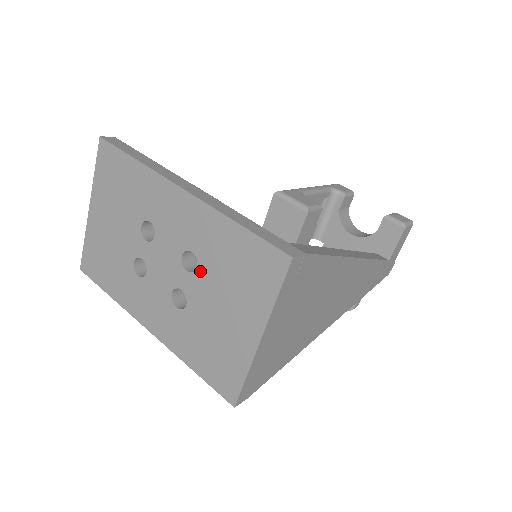
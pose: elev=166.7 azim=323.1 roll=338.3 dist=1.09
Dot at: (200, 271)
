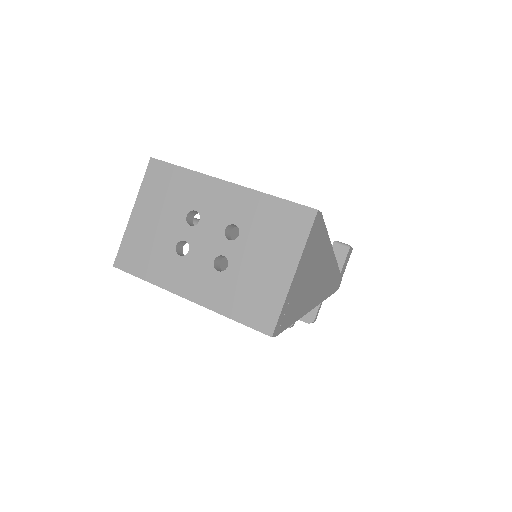
Dot at: (242, 237)
